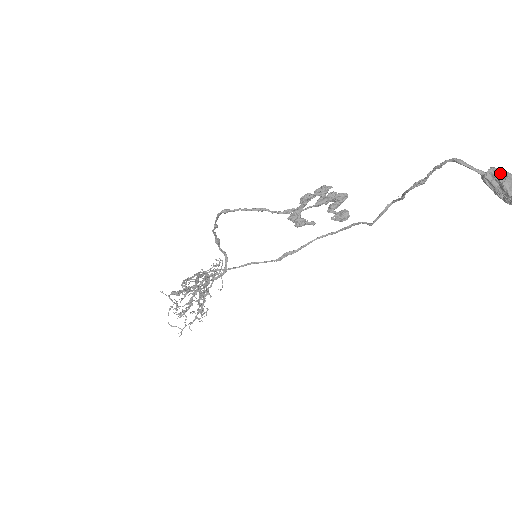
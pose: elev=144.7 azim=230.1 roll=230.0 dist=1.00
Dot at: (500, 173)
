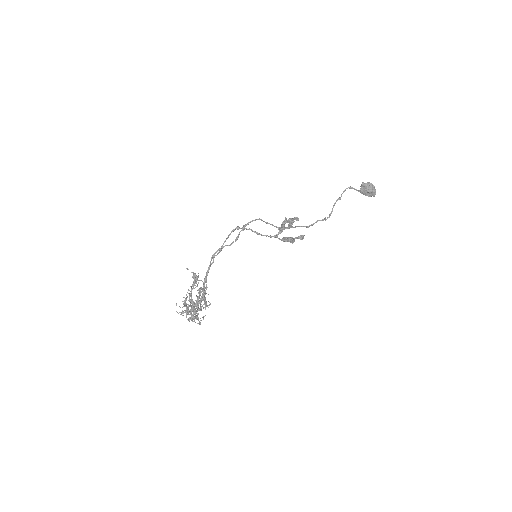
Dot at: occluded
